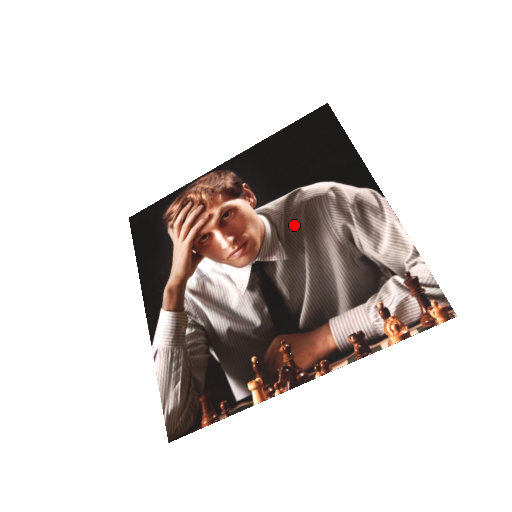
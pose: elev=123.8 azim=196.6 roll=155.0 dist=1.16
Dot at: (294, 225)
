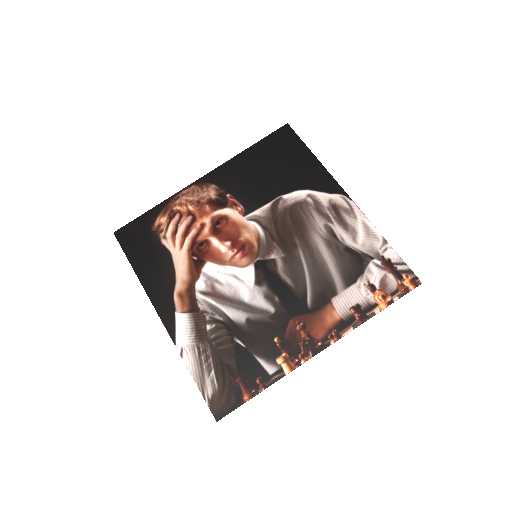
Dot at: (284, 227)
